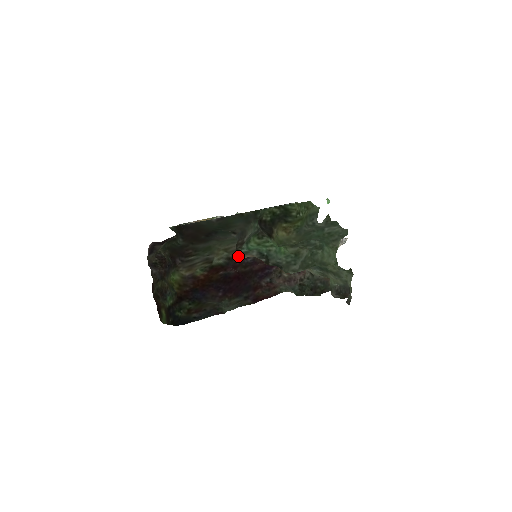
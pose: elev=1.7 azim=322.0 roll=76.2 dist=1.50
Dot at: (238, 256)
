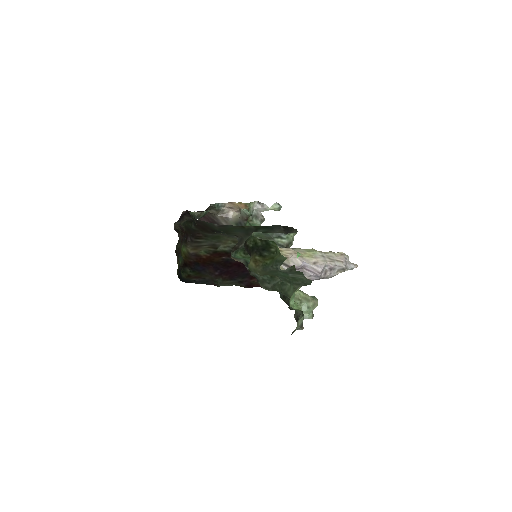
Dot at: occluded
